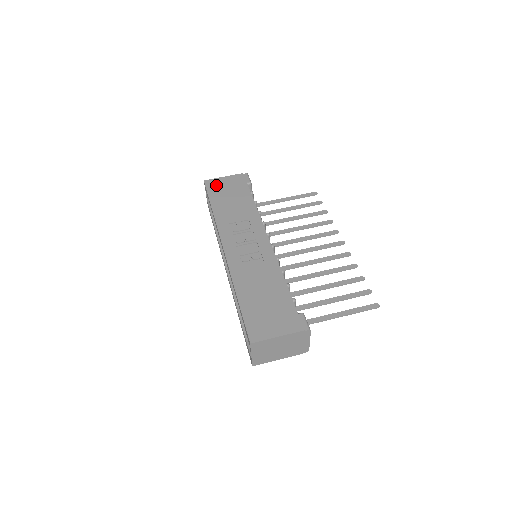
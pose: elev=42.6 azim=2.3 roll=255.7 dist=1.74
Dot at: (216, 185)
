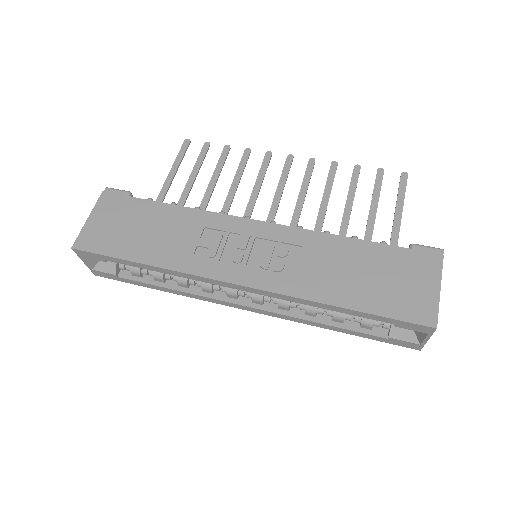
Dot at: (97, 236)
